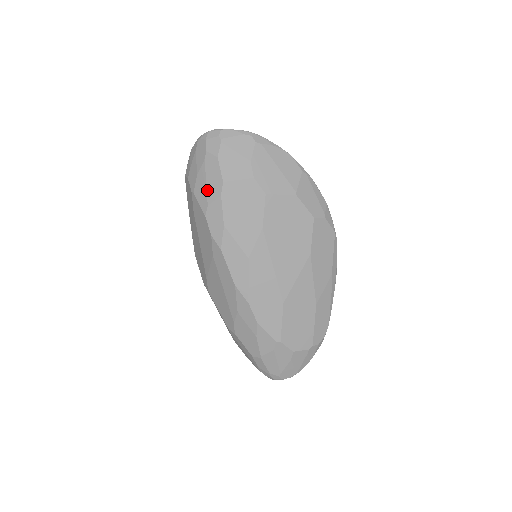
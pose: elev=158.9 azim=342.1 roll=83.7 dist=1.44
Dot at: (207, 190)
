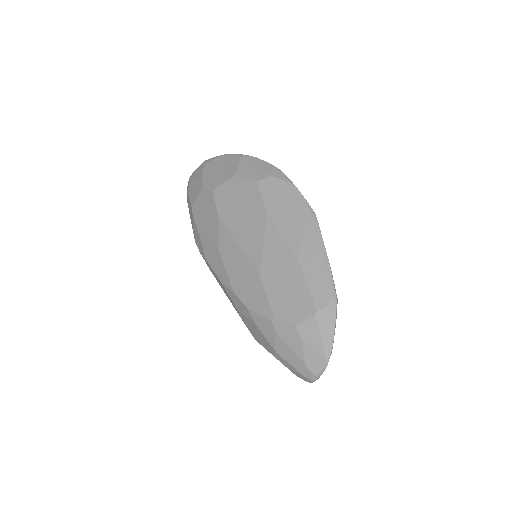
Dot at: (191, 222)
